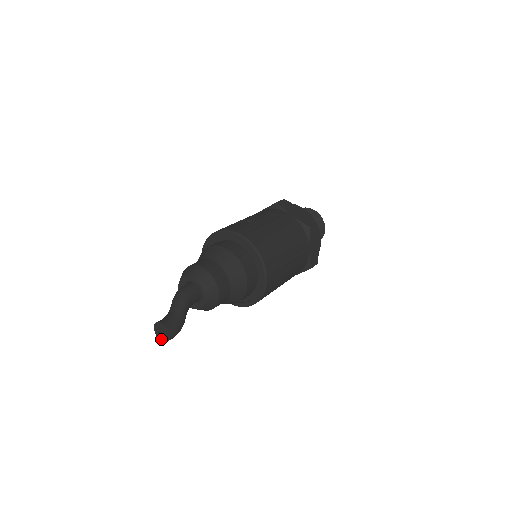
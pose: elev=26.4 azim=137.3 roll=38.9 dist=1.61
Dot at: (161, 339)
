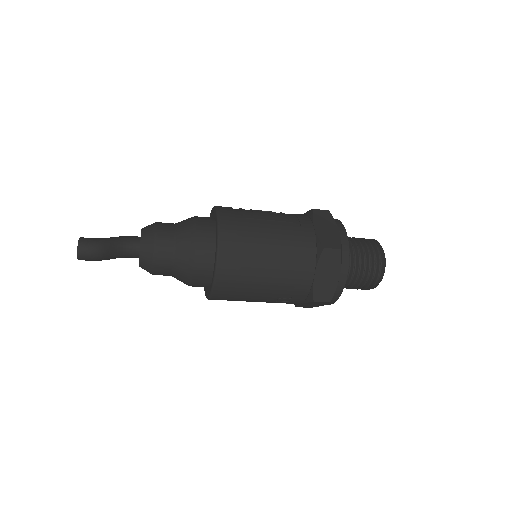
Dot at: (78, 257)
